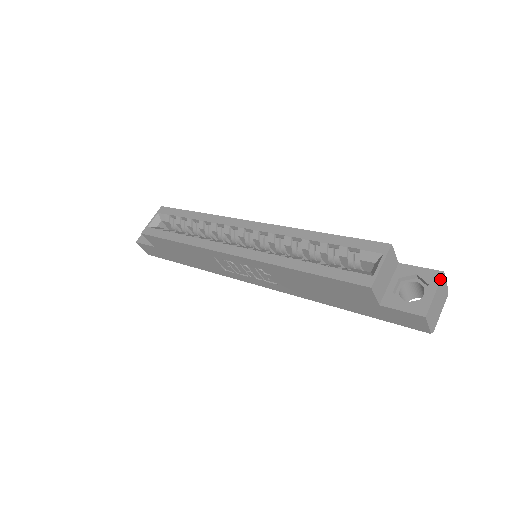
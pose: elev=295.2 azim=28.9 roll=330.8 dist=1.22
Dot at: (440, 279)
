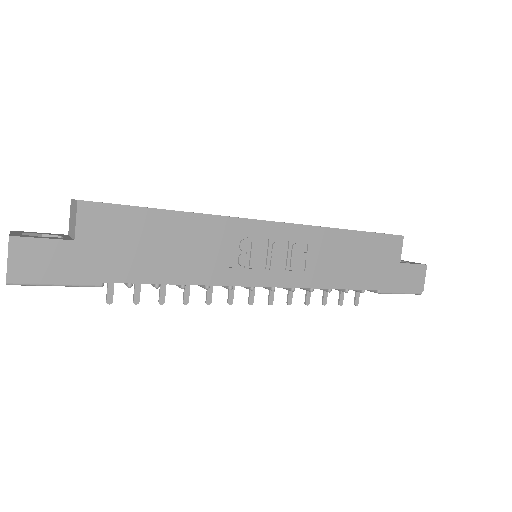
Dot at: (401, 260)
